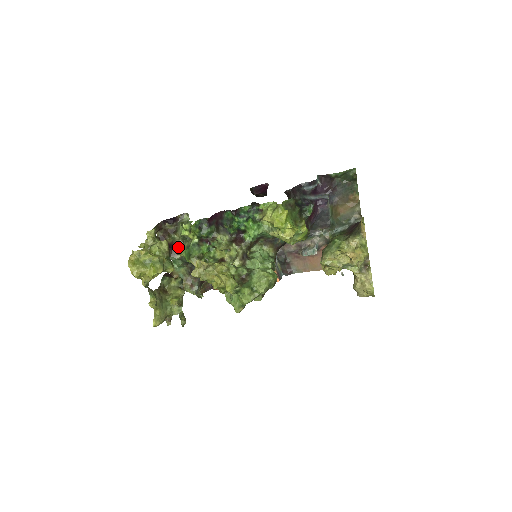
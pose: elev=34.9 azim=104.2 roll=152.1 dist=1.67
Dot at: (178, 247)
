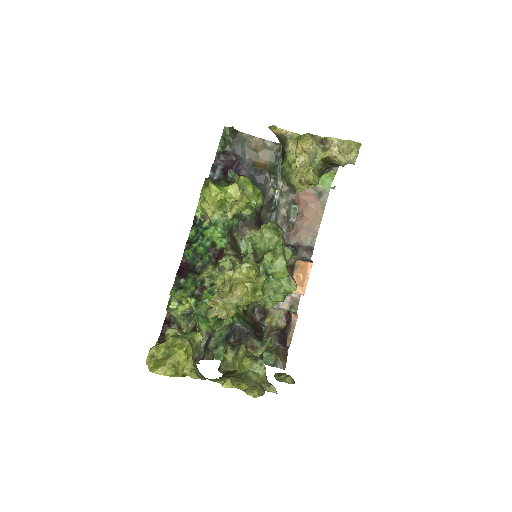
Dot at: occluded
